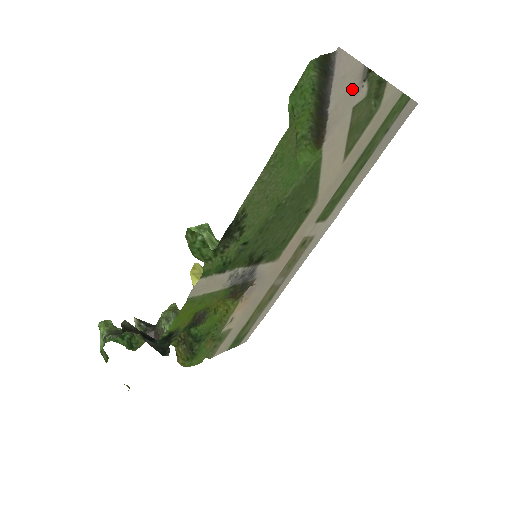
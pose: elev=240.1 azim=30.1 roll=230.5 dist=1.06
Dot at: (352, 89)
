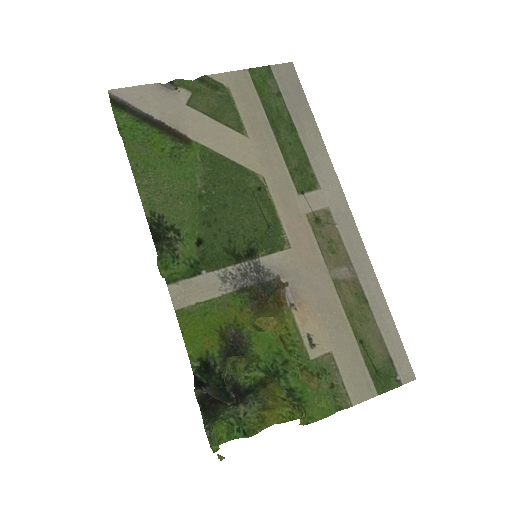
Dot at: (165, 98)
